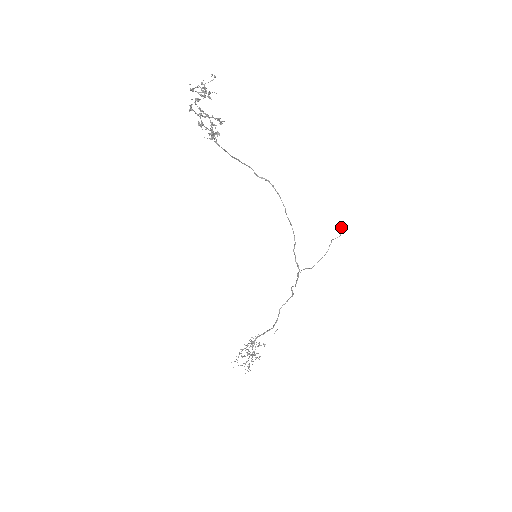
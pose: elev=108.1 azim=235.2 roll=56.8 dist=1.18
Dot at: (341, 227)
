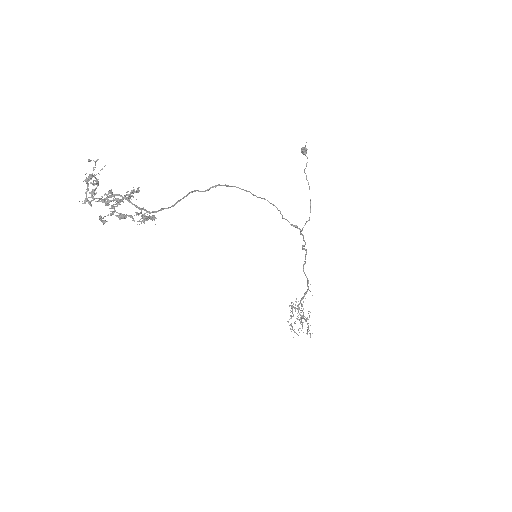
Dot at: (303, 150)
